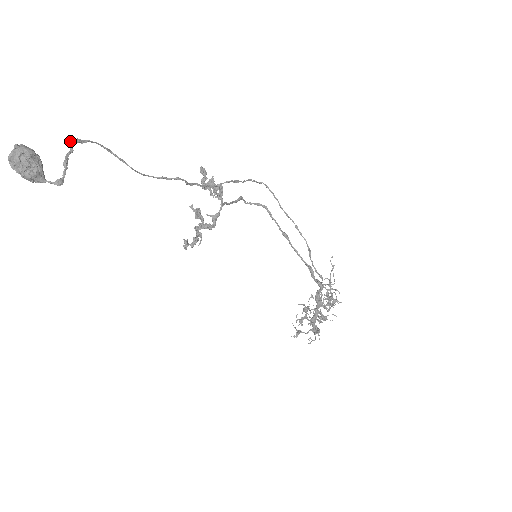
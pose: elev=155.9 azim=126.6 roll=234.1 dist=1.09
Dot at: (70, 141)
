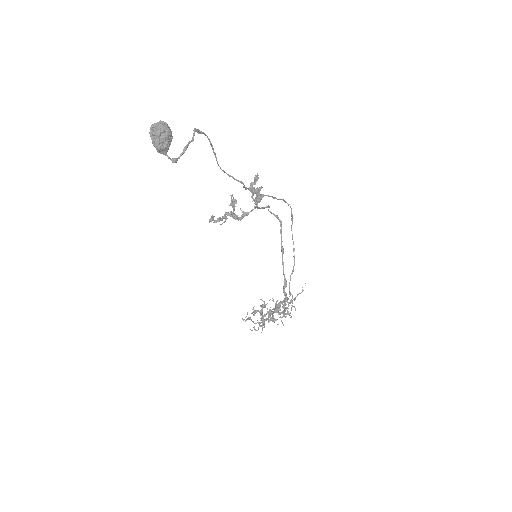
Dot at: (194, 131)
